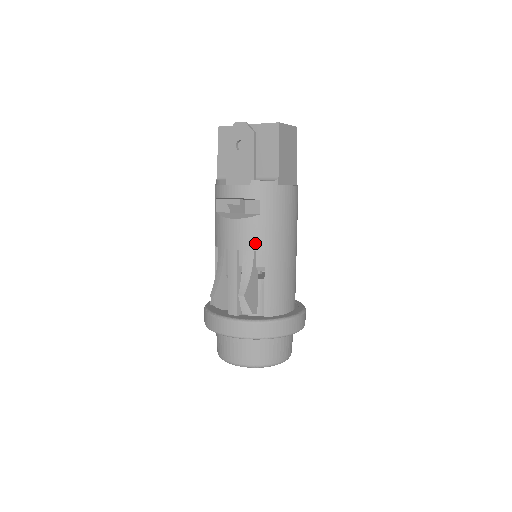
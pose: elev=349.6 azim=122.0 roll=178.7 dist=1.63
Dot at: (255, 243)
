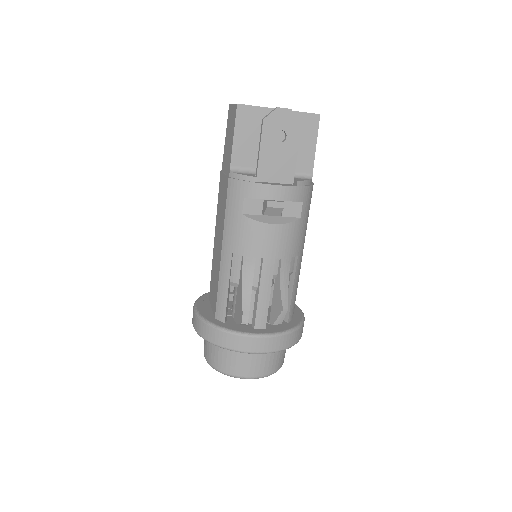
Dot at: (293, 249)
